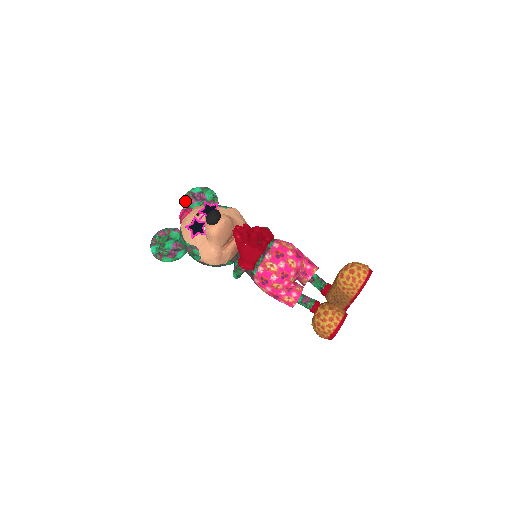
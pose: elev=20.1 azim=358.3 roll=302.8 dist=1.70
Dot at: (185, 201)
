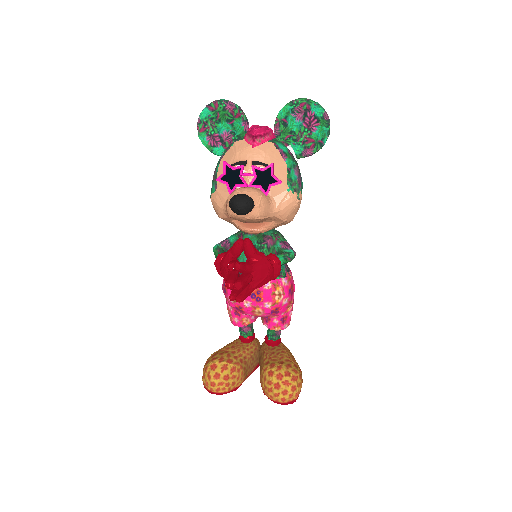
Dot at: (291, 106)
